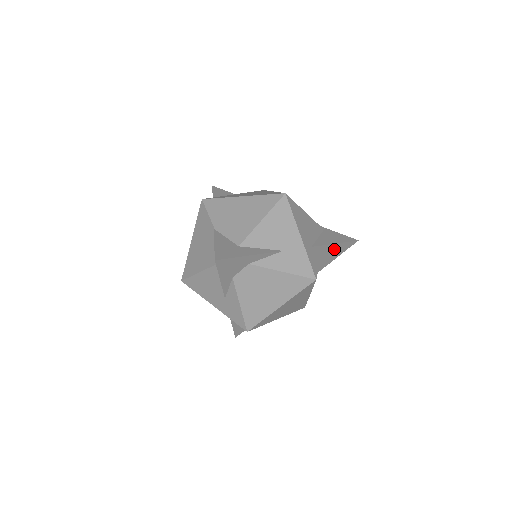
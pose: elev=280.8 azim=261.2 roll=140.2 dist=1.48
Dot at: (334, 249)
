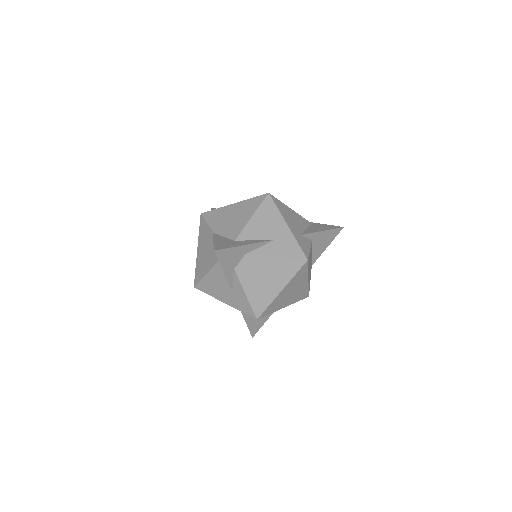
Dot at: (323, 237)
